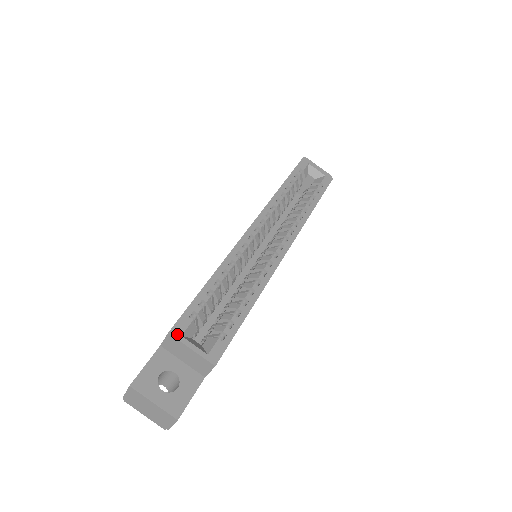
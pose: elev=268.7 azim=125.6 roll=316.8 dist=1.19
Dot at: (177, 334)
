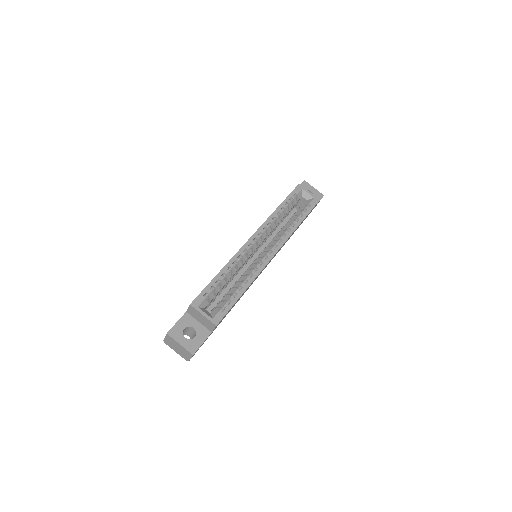
Dot at: (195, 306)
